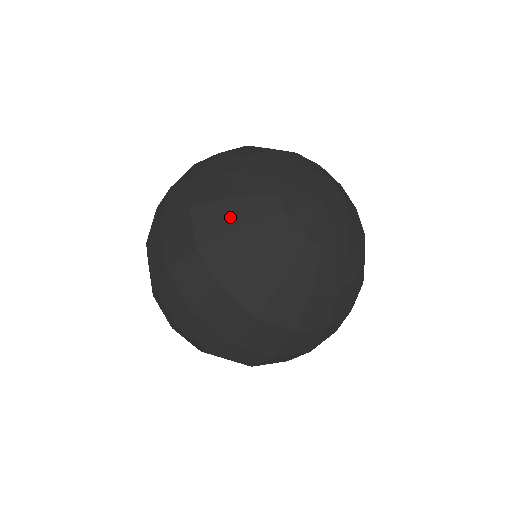
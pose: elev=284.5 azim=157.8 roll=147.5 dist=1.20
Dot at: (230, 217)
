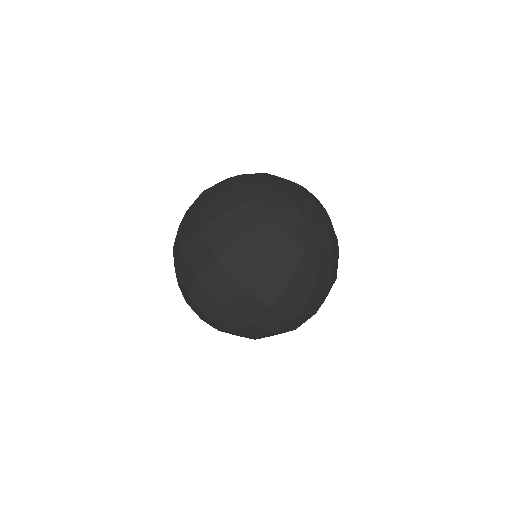
Dot at: (252, 194)
